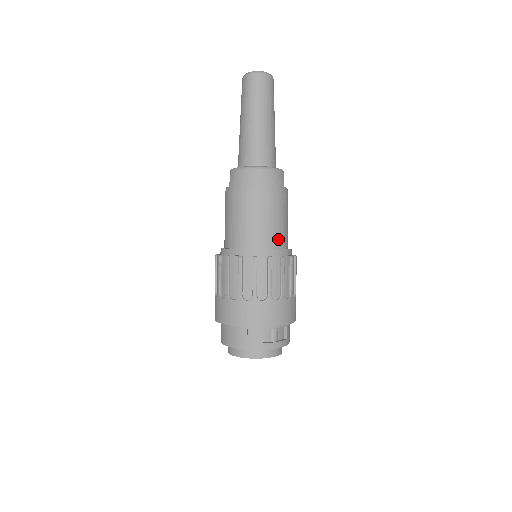
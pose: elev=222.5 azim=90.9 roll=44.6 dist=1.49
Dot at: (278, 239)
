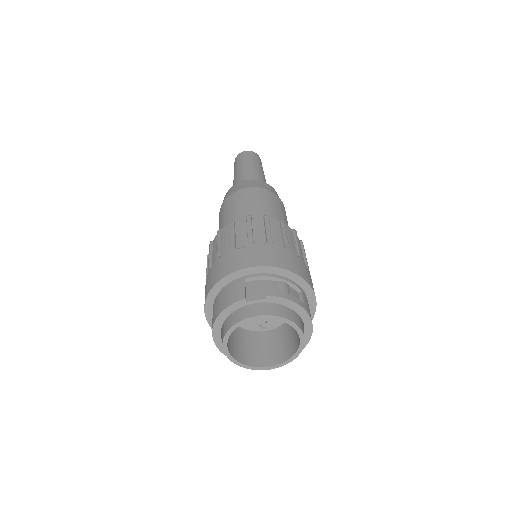
Dot at: (276, 218)
